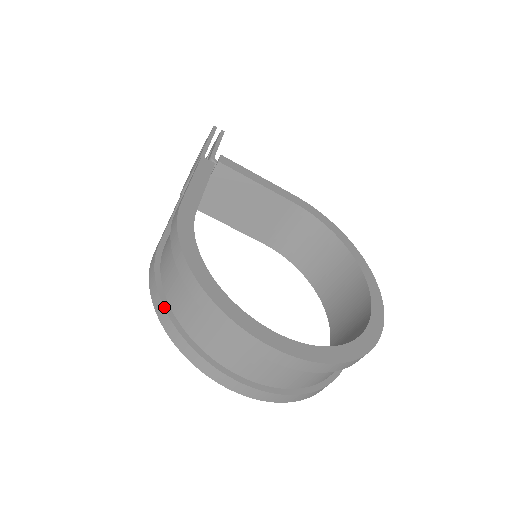
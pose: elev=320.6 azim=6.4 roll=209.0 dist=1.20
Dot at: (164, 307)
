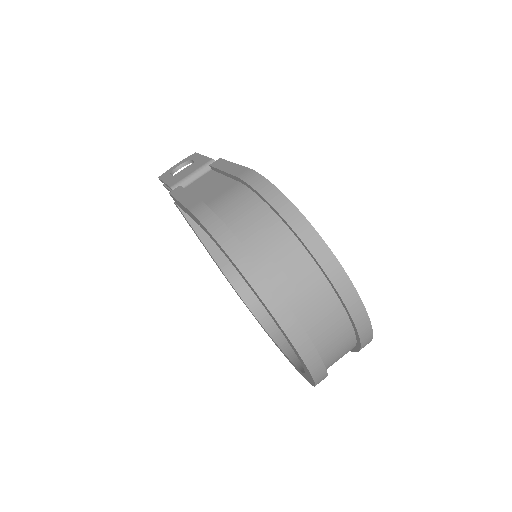
Dot at: (241, 243)
